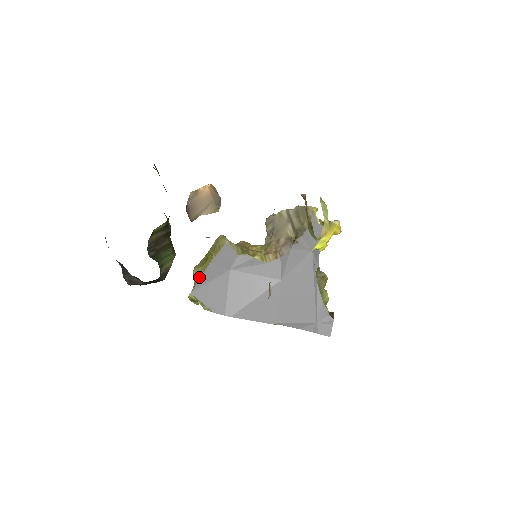
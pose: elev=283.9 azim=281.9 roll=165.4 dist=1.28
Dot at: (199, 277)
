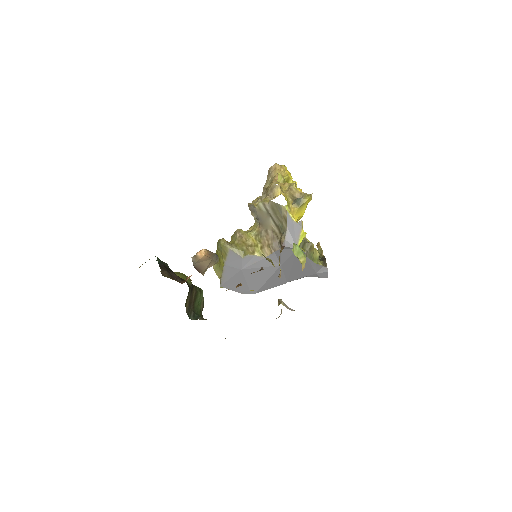
Dot at: (221, 275)
